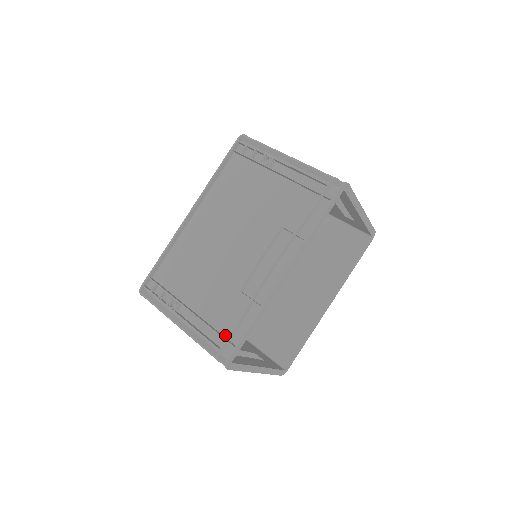
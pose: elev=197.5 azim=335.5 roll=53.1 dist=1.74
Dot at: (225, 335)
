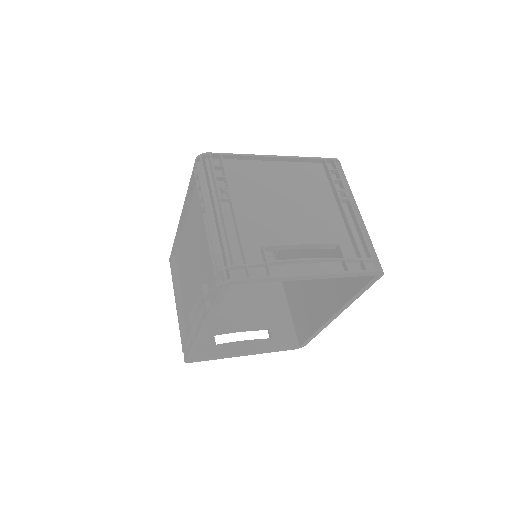
Dot at: occluded
